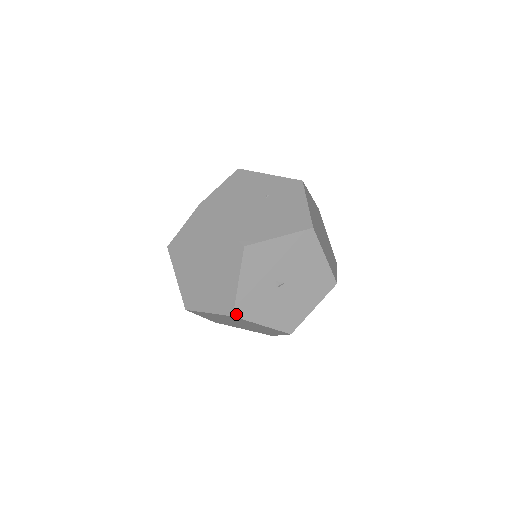
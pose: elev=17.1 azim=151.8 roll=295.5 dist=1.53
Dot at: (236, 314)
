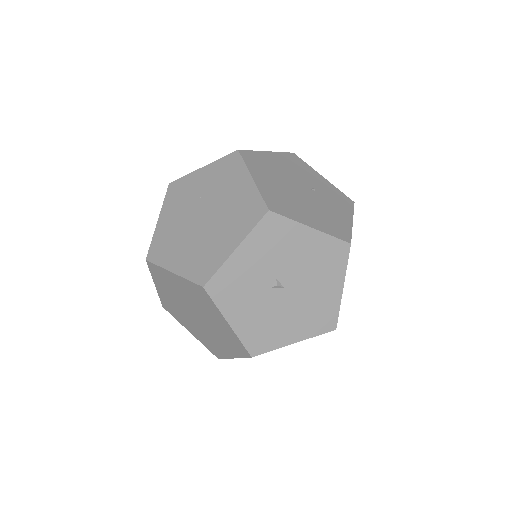
Dot at: (208, 287)
